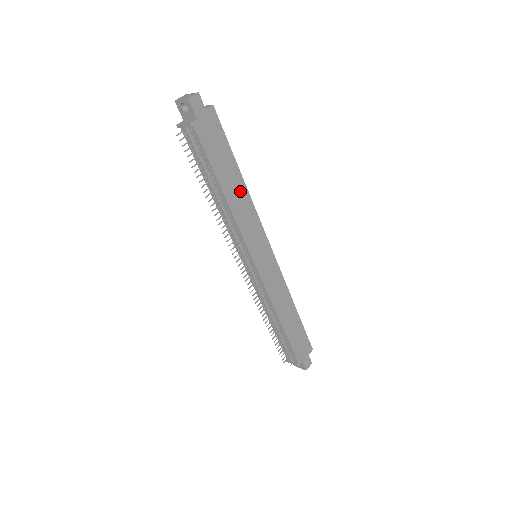
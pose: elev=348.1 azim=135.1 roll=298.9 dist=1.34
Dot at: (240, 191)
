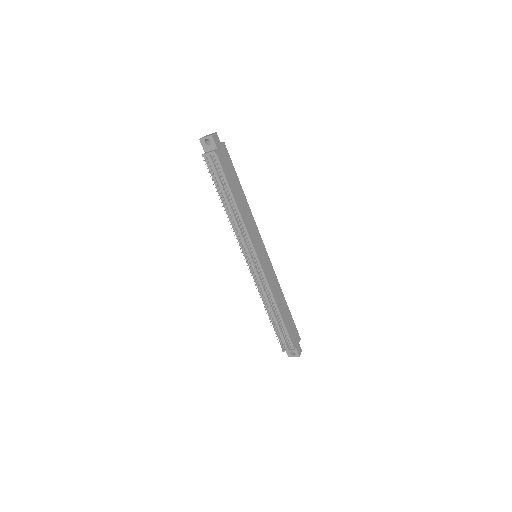
Dot at: (244, 203)
